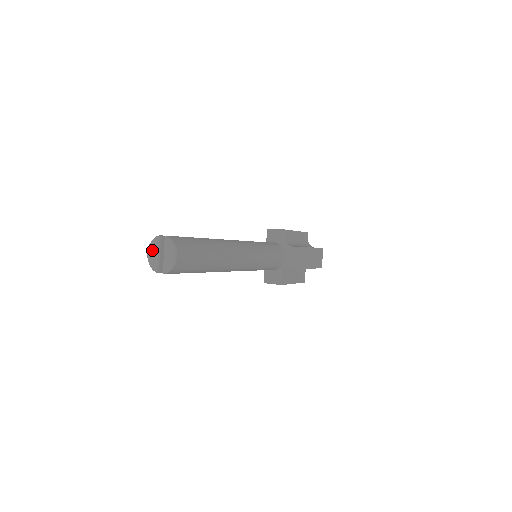
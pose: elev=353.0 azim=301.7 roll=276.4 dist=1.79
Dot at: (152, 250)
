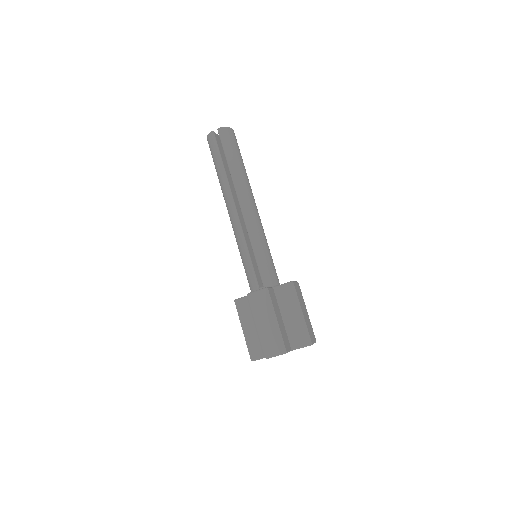
Dot at: occluded
